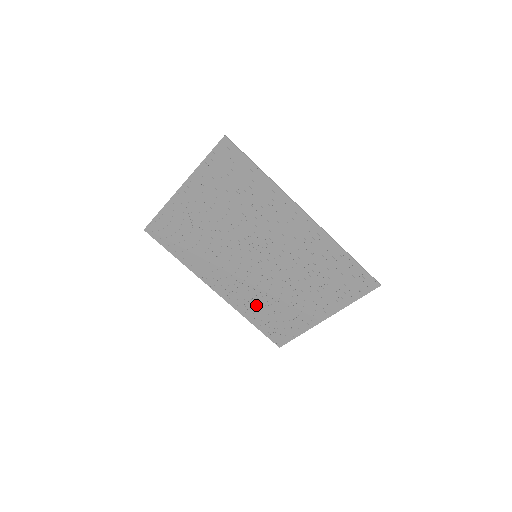
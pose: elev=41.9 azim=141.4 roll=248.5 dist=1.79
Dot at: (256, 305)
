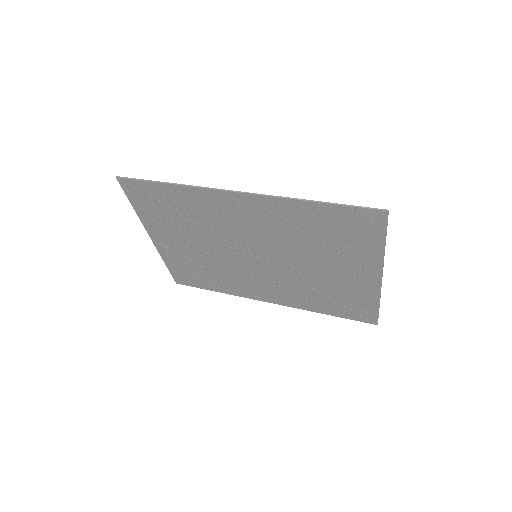
Dot at: (310, 297)
